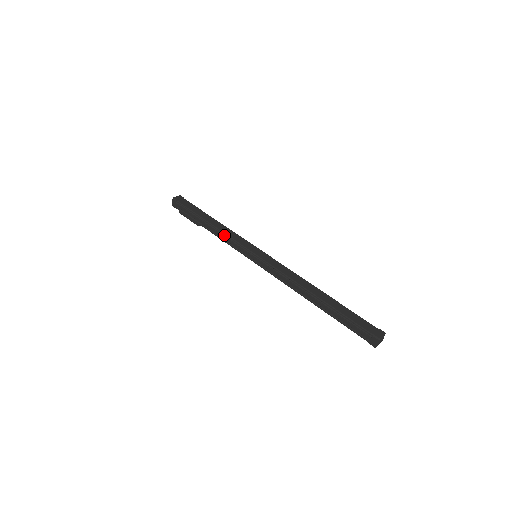
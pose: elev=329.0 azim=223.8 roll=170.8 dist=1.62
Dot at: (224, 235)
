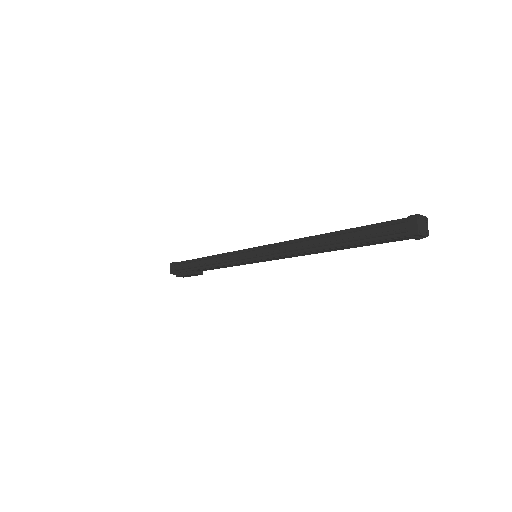
Dot at: (220, 256)
